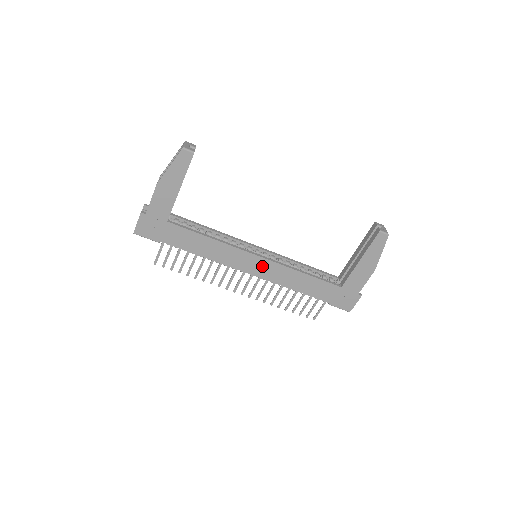
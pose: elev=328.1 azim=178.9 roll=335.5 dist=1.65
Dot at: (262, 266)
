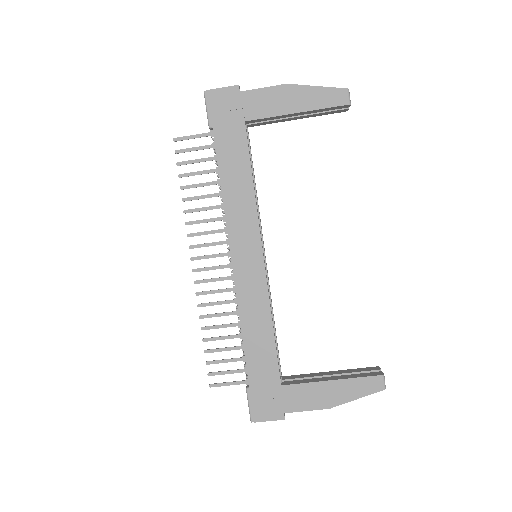
Dot at: (252, 269)
